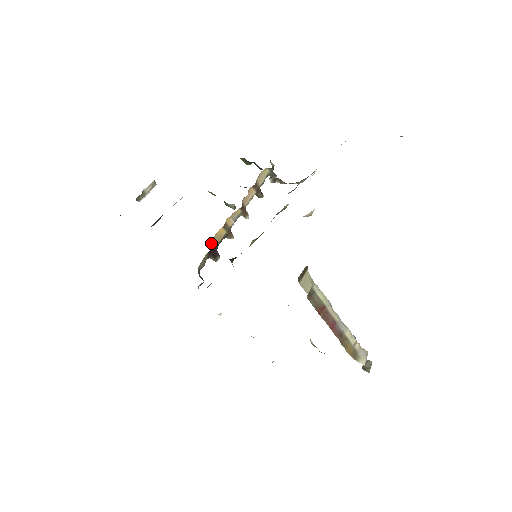
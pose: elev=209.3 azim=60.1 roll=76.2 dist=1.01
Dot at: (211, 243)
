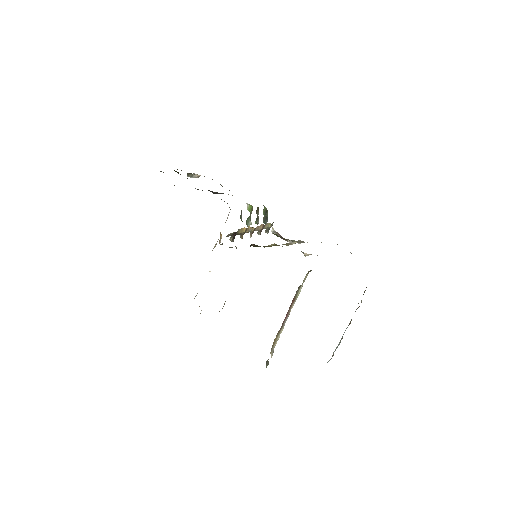
Dot at: (238, 229)
